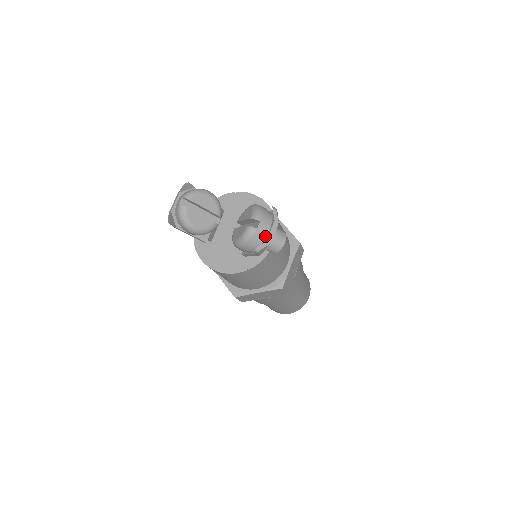
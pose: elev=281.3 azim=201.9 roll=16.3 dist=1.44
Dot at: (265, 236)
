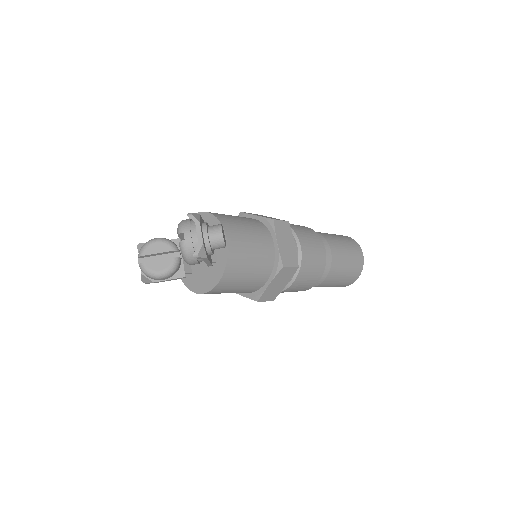
Dot at: (197, 240)
